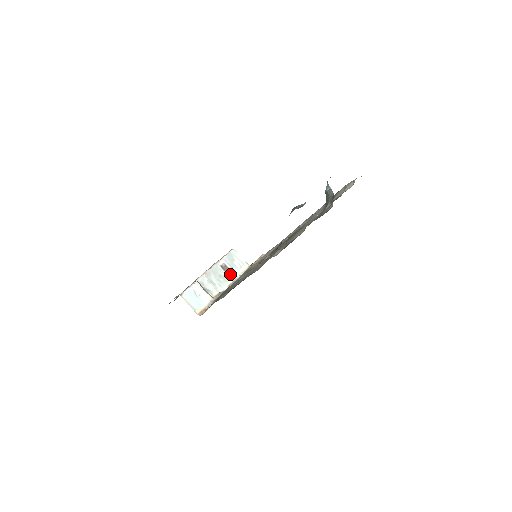
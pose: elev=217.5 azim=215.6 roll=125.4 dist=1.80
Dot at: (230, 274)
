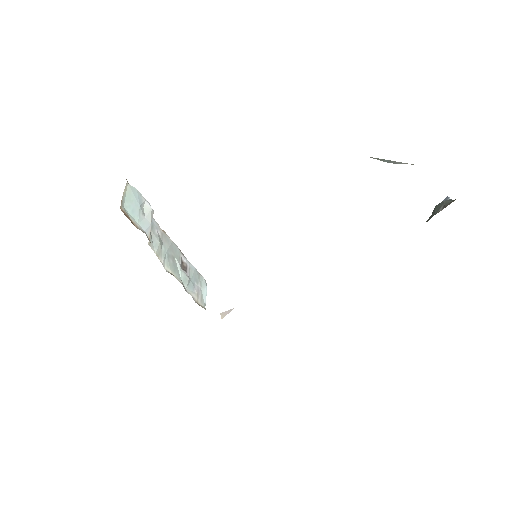
Dot at: (183, 276)
